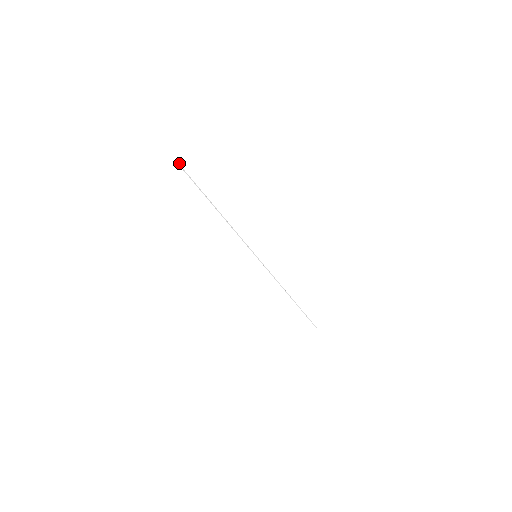
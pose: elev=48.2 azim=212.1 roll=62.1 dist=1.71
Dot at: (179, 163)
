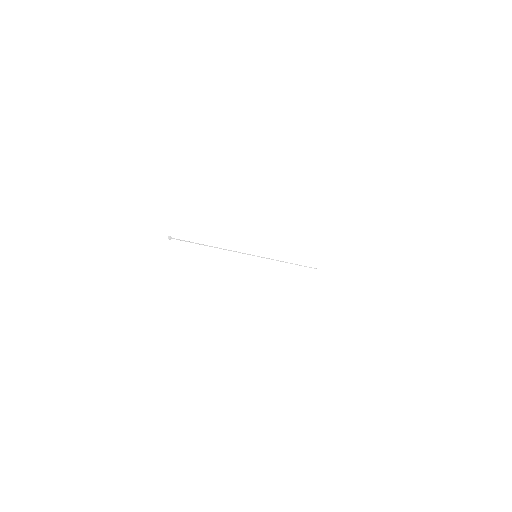
Dot at: (170, 238)
